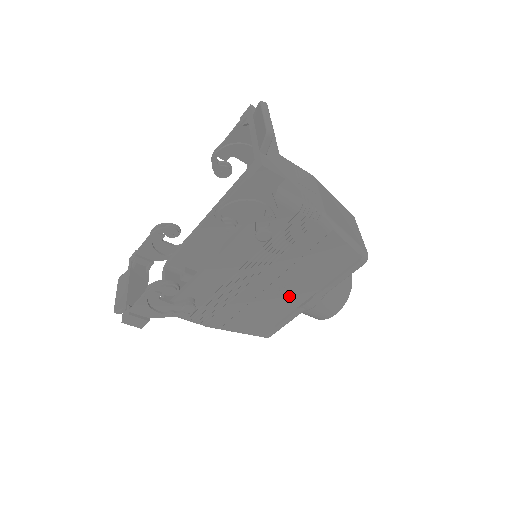
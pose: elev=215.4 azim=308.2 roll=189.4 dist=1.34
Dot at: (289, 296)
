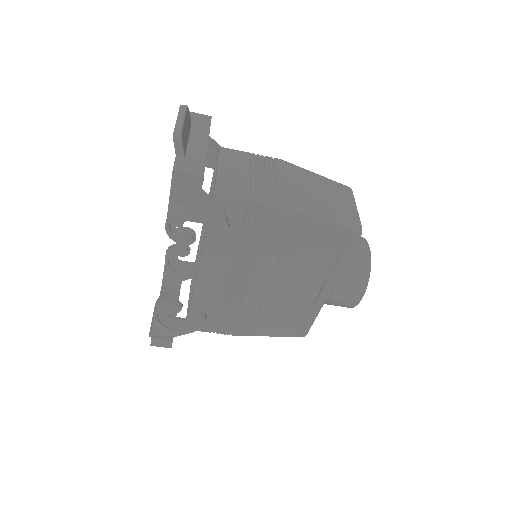
Dot at: (298, 290)
